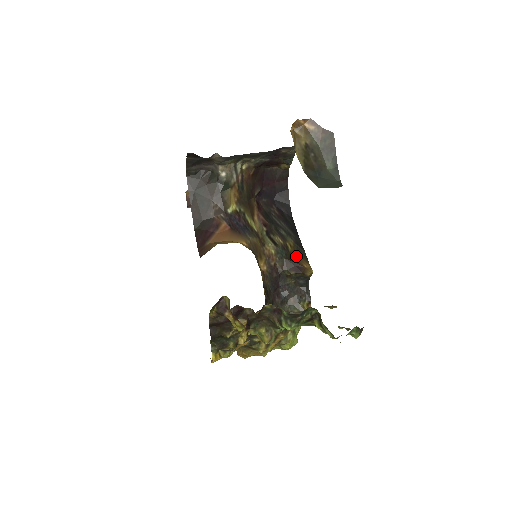
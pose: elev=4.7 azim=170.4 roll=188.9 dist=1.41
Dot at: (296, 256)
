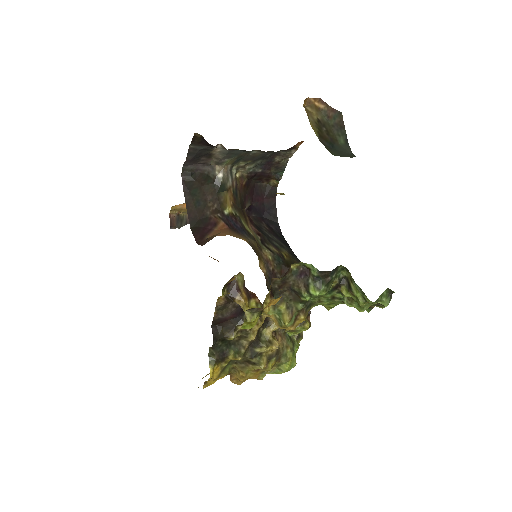
Dot at: (293, 263)
